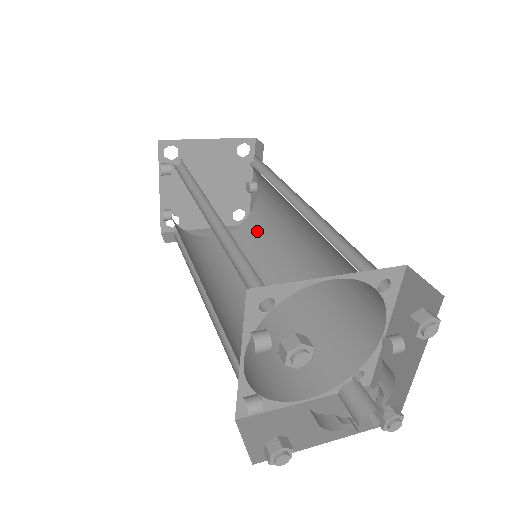
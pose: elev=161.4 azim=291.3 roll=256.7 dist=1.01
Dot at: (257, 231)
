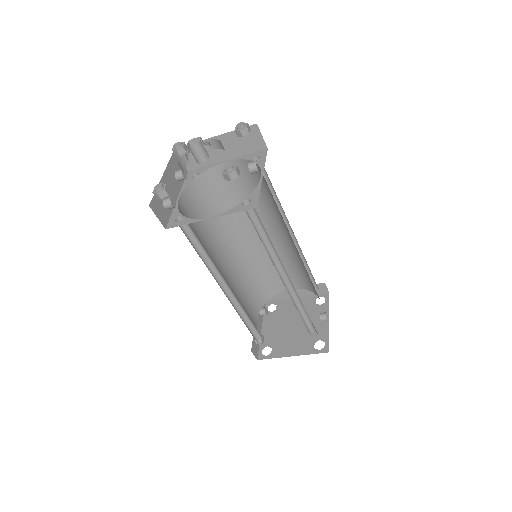
Dot at: occluded
